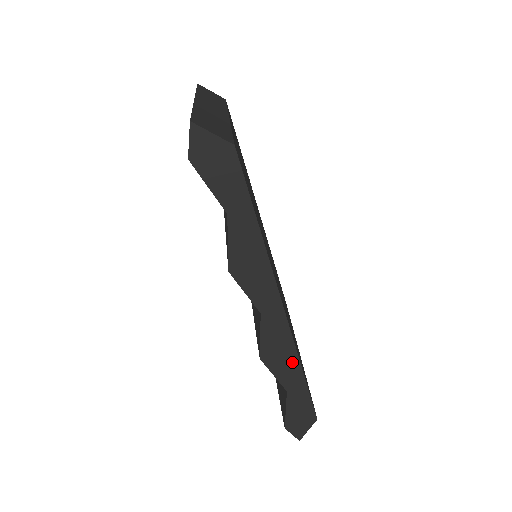
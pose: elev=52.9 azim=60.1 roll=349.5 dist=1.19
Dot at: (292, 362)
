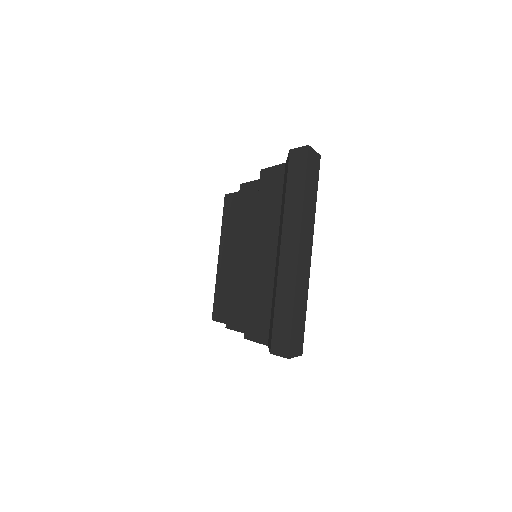
Dot at: occluded
